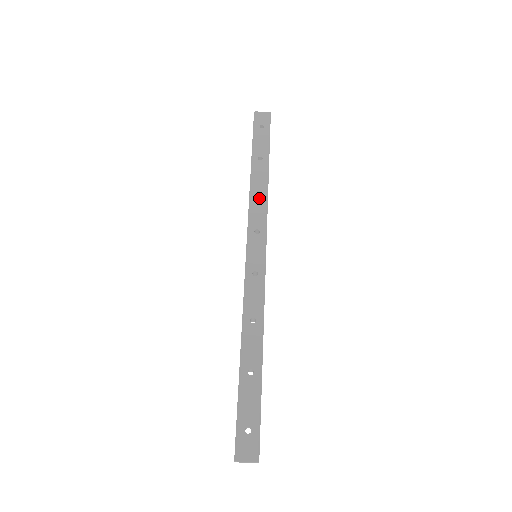
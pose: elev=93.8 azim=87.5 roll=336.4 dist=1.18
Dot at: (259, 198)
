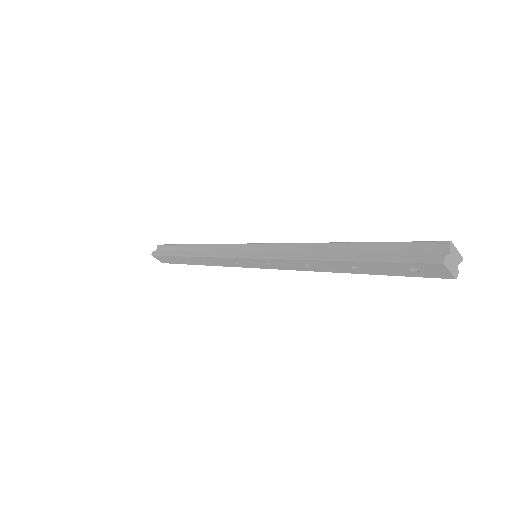
Dot at: (303, 266)
